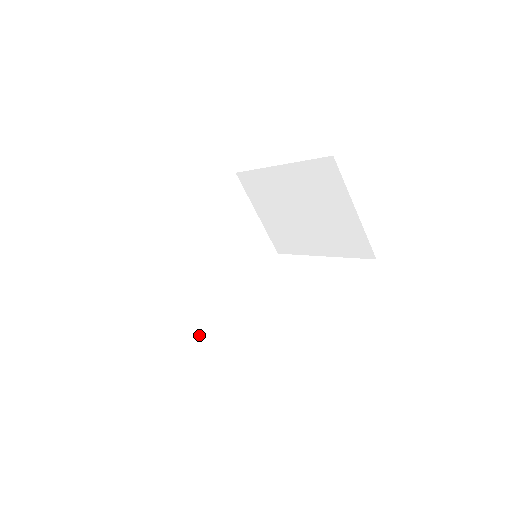
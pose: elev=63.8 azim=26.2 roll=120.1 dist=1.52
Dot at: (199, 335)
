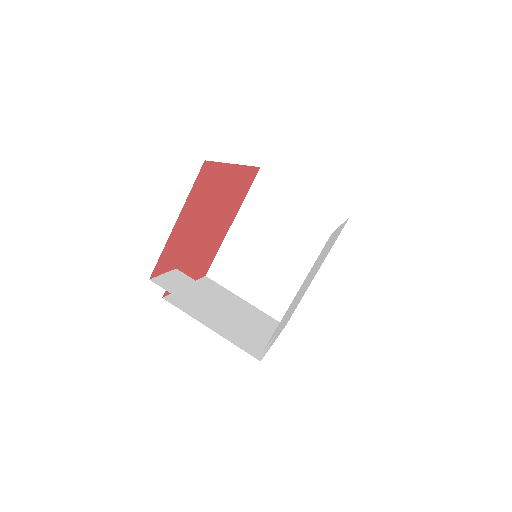
Dot at: (251, 341)
